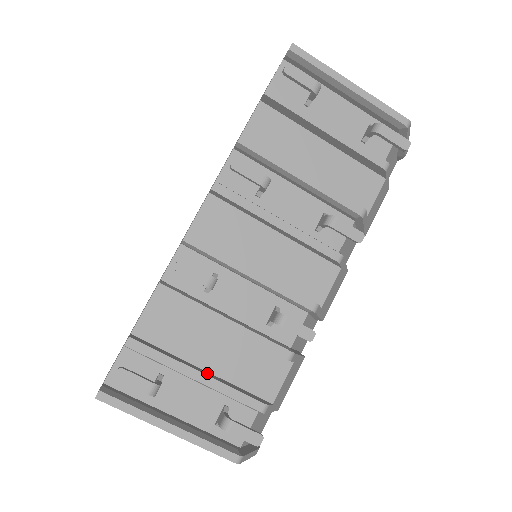
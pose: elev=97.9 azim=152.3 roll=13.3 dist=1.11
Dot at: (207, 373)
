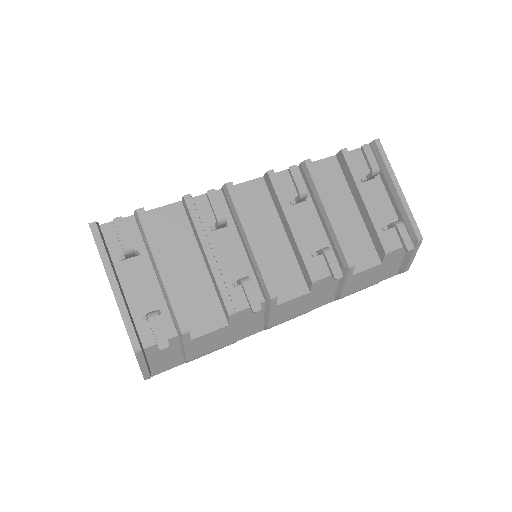
Dot at: occluded
